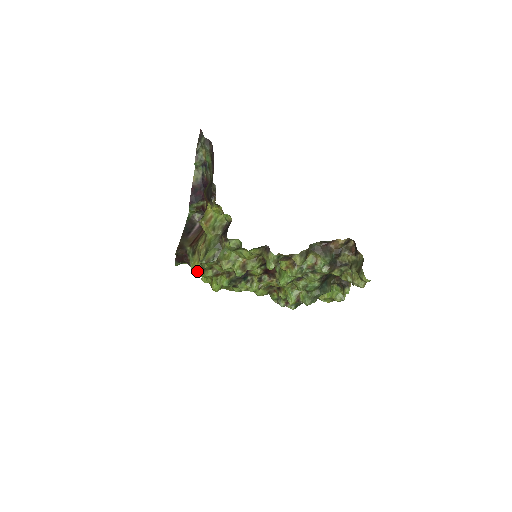
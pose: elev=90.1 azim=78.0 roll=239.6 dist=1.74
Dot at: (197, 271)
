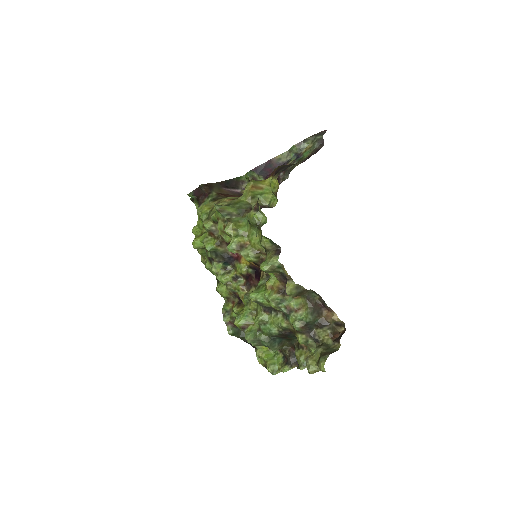
Dot at: (199, 215)
